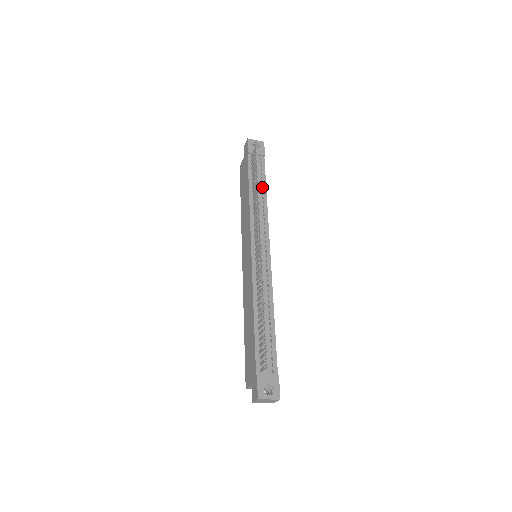
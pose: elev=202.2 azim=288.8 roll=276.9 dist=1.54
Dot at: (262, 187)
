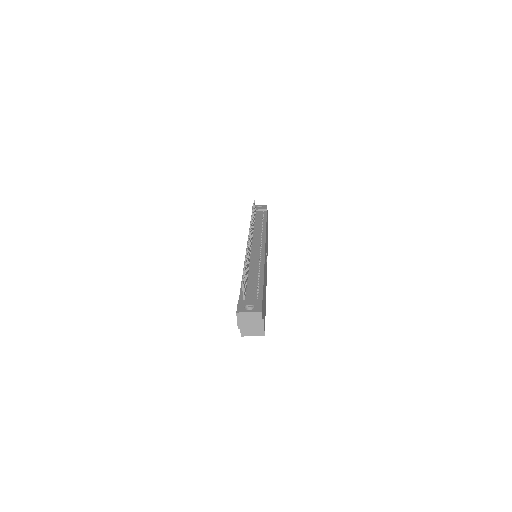
Dot at: (262, 221)
